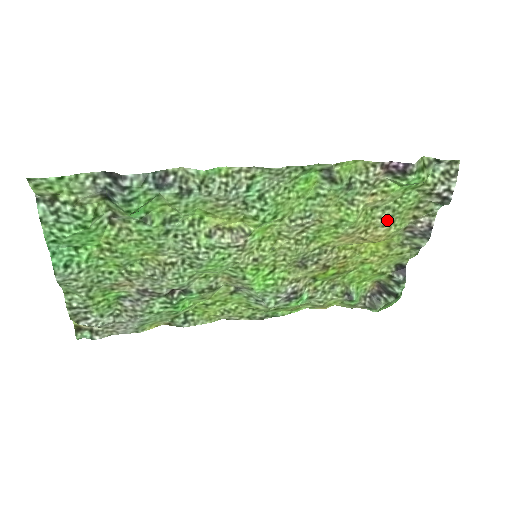
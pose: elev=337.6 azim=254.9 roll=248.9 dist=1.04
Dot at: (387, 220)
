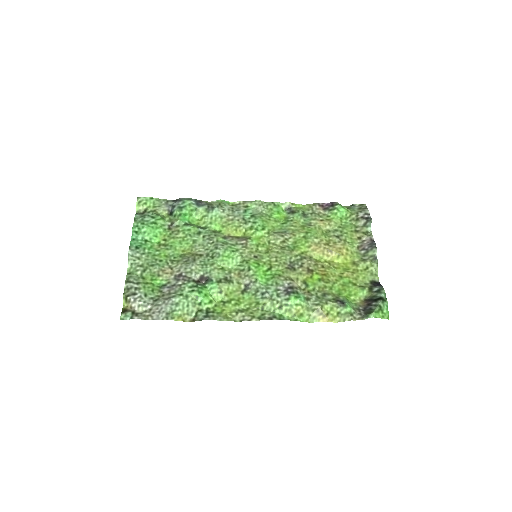
Dot at: (340, 238)
